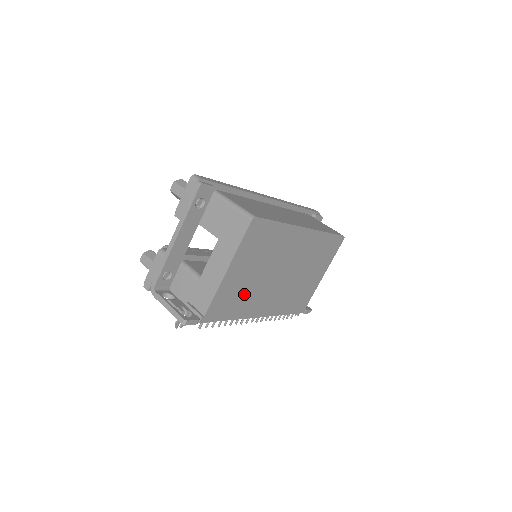
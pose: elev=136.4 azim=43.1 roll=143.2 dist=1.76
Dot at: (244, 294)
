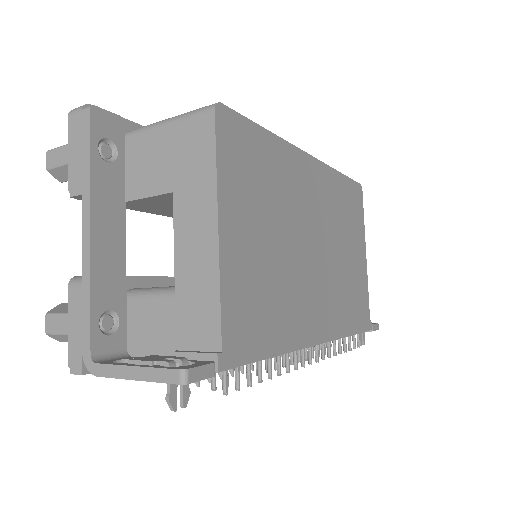
Dot at: (274, 292)
